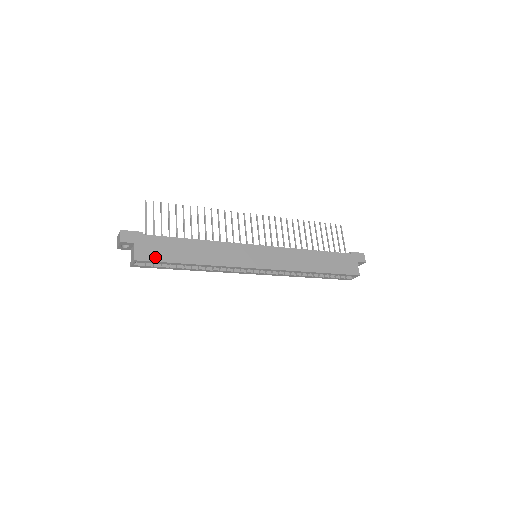
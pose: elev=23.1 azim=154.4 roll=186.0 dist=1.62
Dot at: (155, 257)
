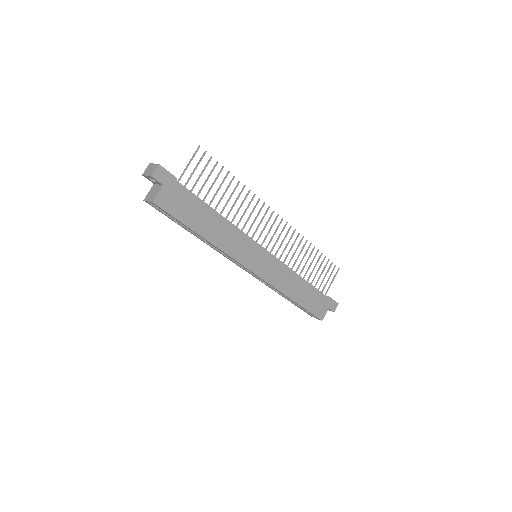
Dot at: (173, 210)
